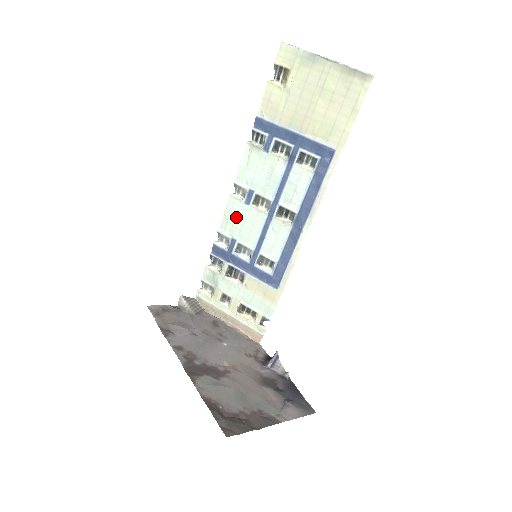
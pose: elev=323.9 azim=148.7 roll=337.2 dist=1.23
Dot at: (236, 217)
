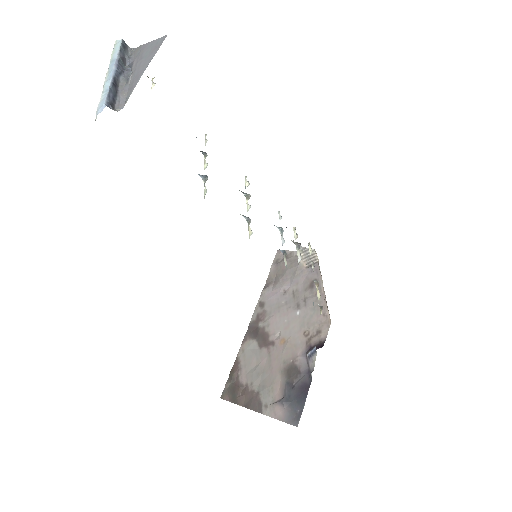
Dot at: occluded
